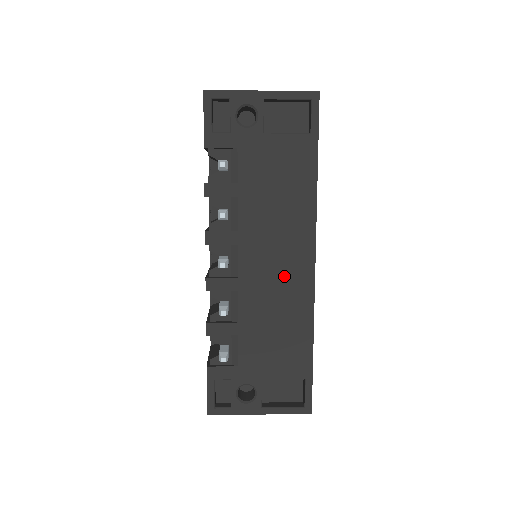
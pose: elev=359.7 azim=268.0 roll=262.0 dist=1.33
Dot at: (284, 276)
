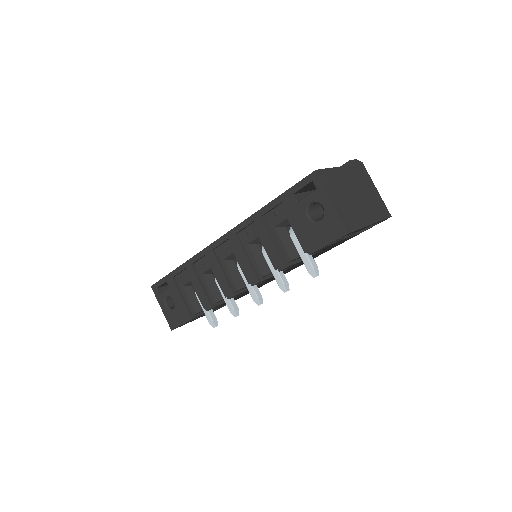
Dot at: (272, 279)
